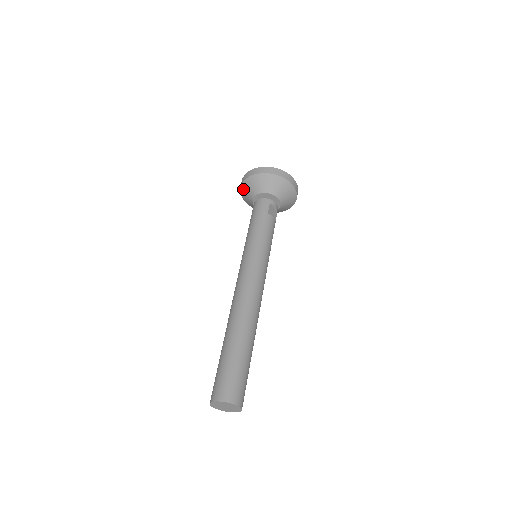
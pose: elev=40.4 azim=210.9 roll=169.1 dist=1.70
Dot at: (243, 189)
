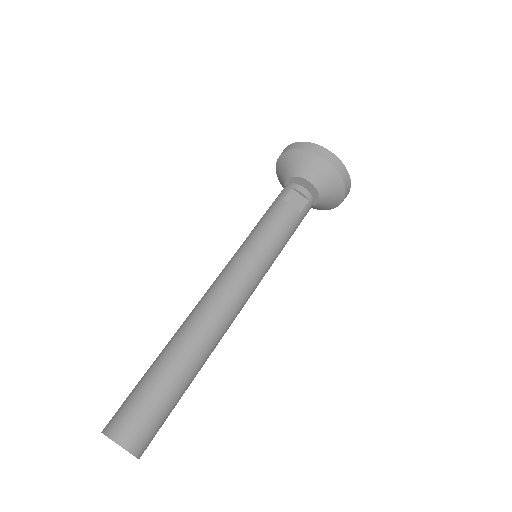
Dot at: (280, 182)
